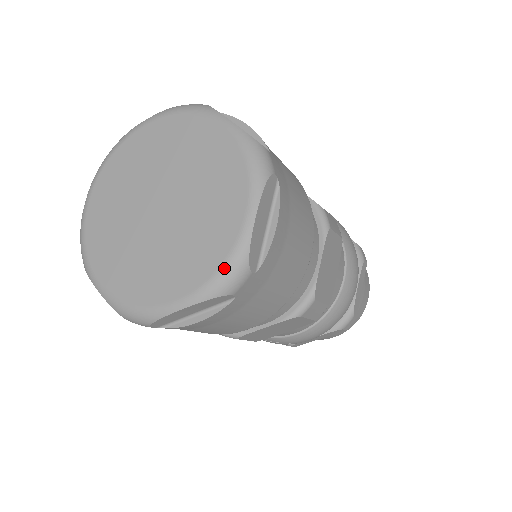
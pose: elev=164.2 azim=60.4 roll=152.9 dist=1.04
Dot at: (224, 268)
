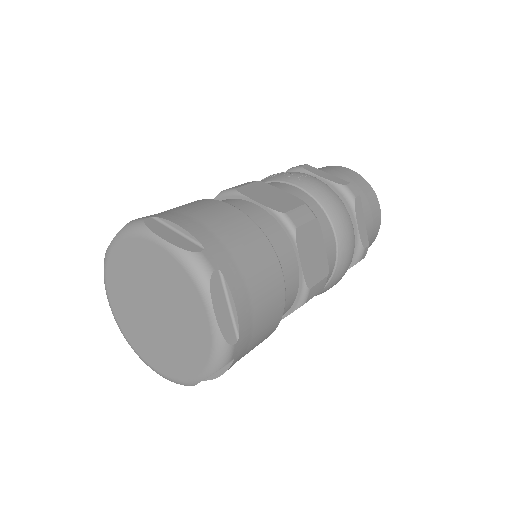
Dot at: (213, 353)
